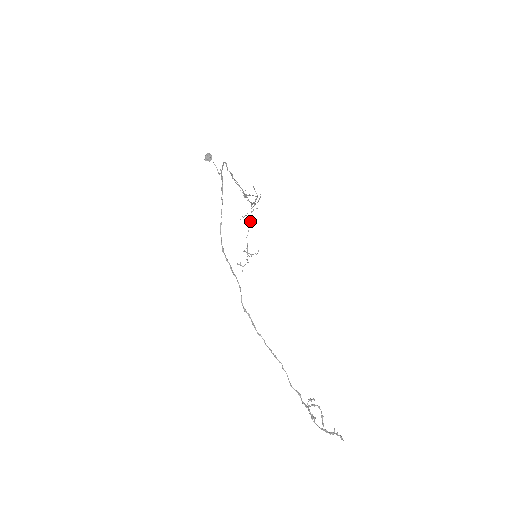
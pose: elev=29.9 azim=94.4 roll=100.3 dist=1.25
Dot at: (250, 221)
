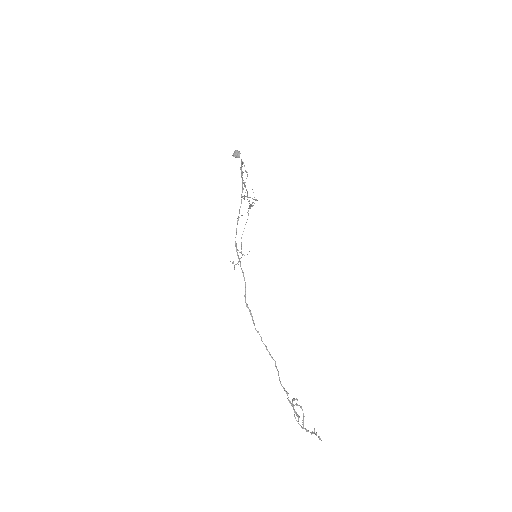
Dot at: (246, 222)
